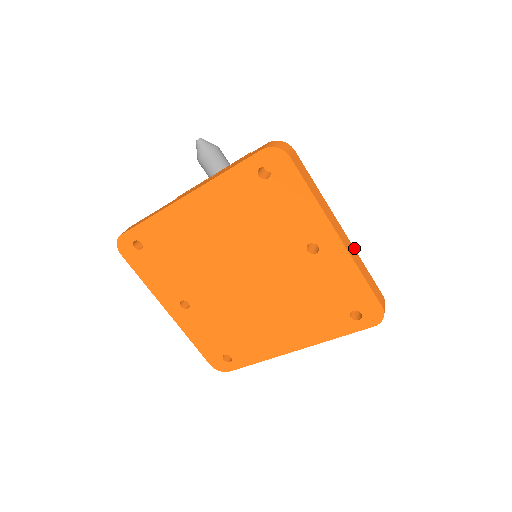
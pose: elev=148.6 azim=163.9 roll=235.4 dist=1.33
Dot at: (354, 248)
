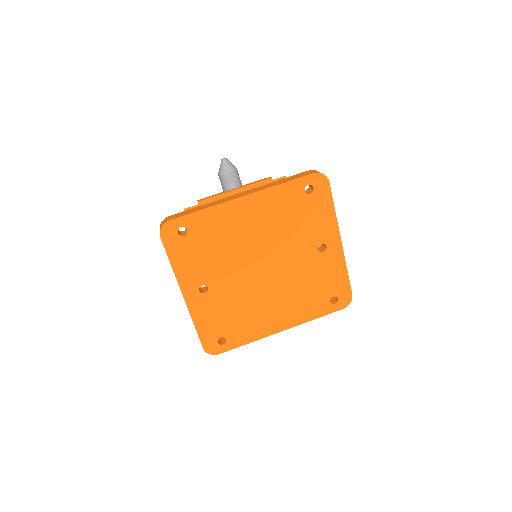
Dot at: occluded
